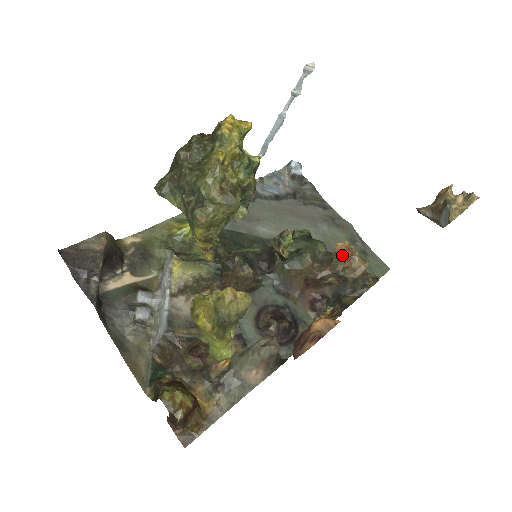
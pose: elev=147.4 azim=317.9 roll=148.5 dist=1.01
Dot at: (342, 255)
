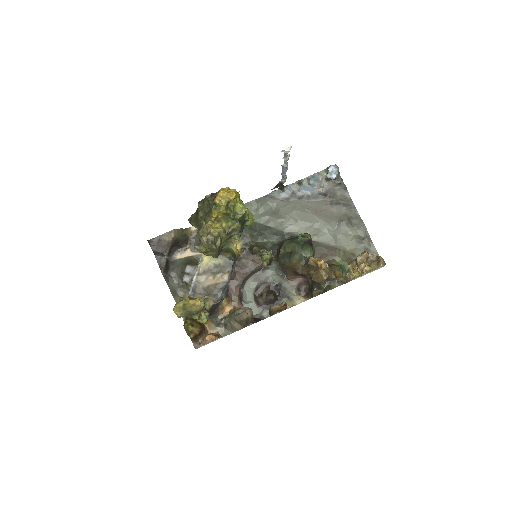
Dot at: (313, 265)
